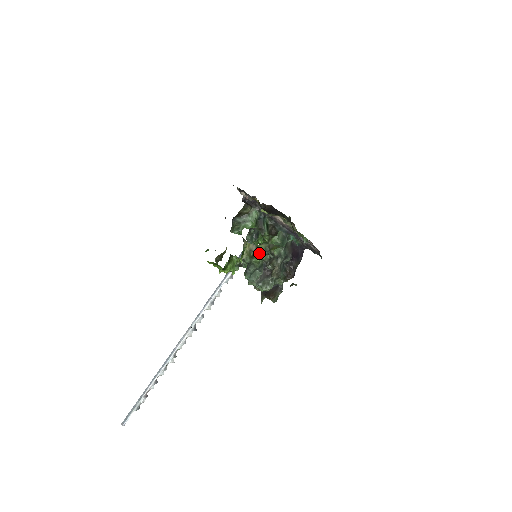
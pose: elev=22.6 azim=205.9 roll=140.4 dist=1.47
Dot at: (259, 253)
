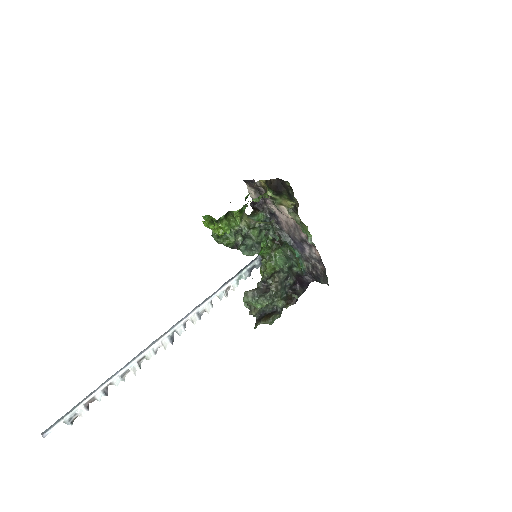
Dot at: (259, 227)
